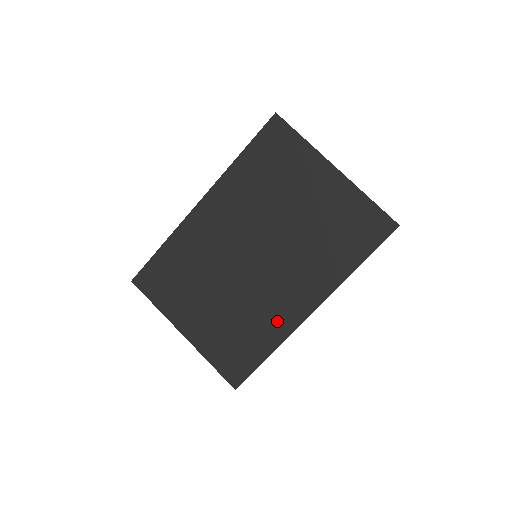
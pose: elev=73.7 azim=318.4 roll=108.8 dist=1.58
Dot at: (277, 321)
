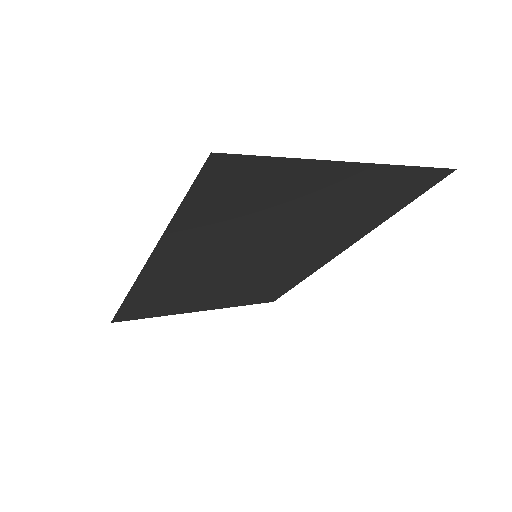
Dot at: (302, 270)
